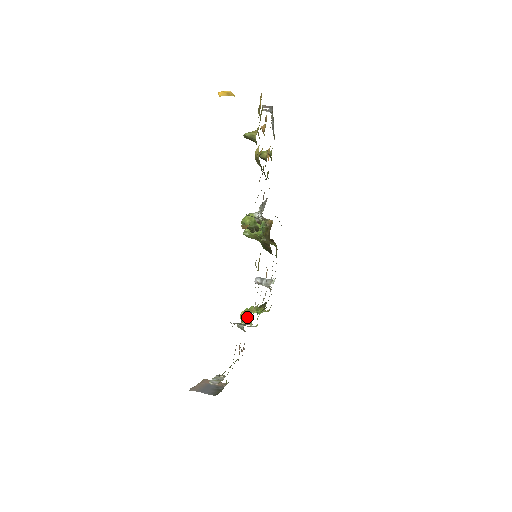
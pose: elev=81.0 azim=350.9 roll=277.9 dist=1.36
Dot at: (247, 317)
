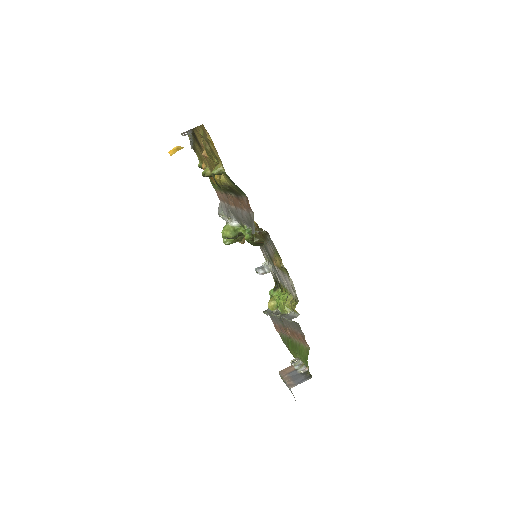
Dot at: (289, 306)
